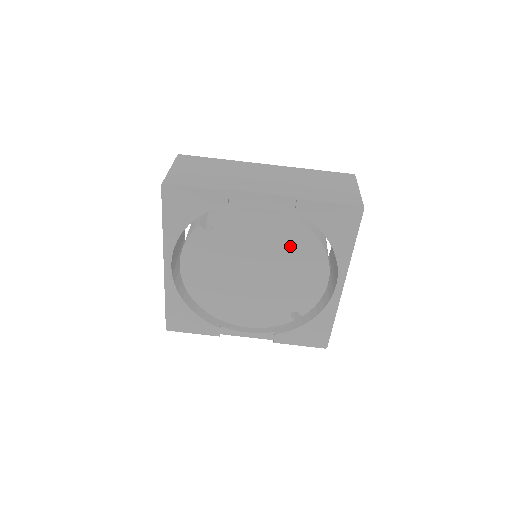
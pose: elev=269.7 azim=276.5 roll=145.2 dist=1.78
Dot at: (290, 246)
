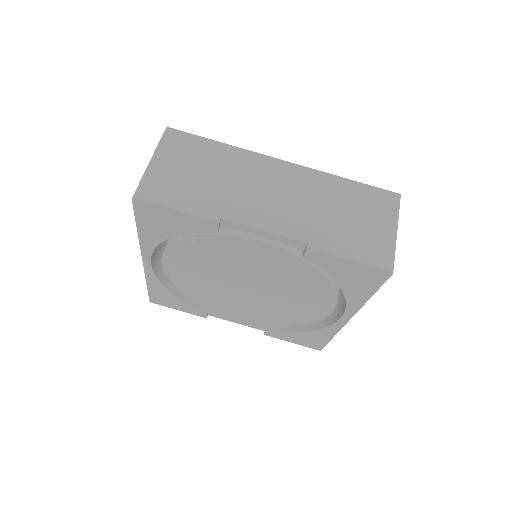
Dot at: (293, 277)
